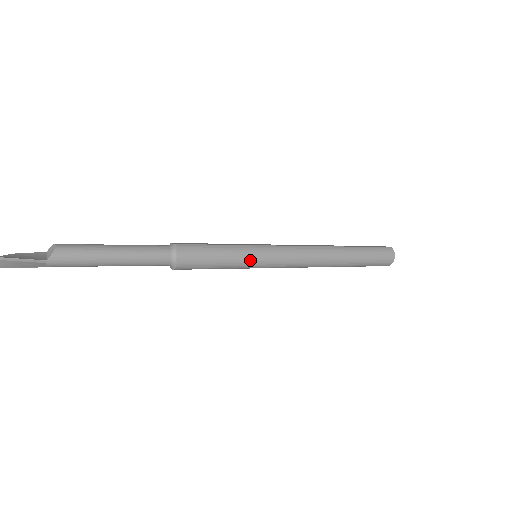
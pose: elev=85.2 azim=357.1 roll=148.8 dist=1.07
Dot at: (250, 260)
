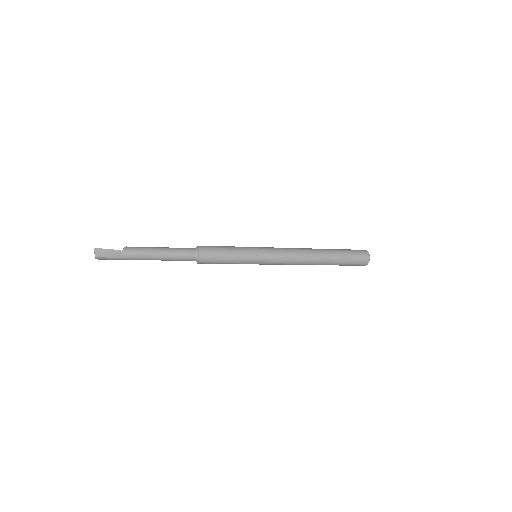
Dot at: (250, 253)
